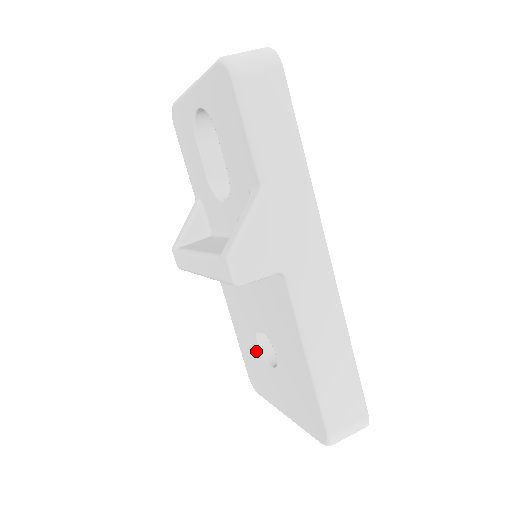
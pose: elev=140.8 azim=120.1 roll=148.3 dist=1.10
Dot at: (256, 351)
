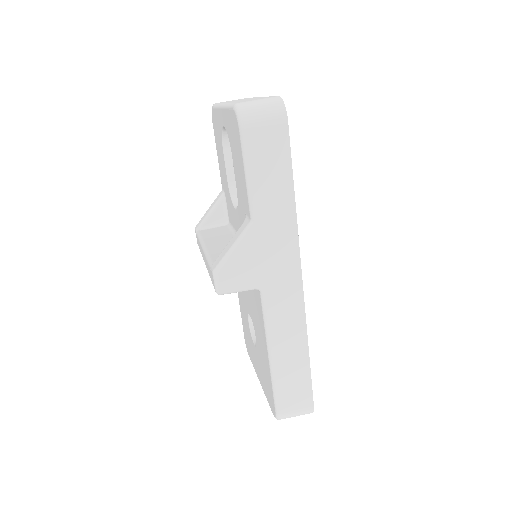
Dot at: (248, 326)
